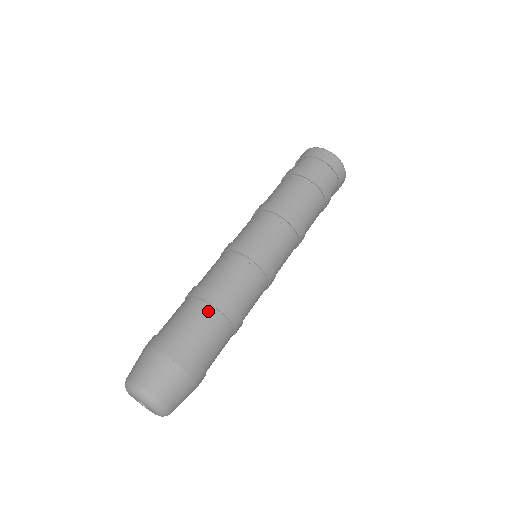
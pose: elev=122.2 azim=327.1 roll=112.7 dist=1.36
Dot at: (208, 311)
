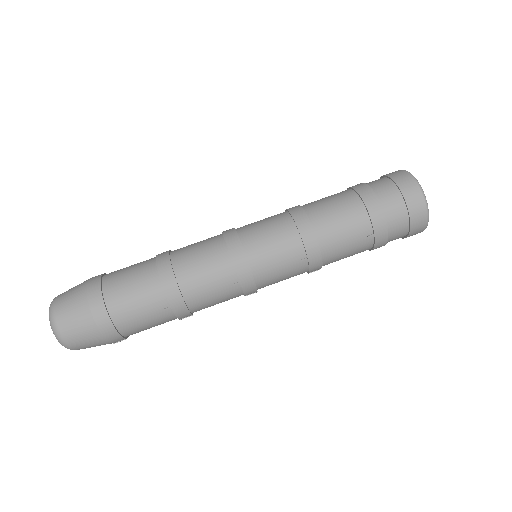
Dot at: (162, 306)
